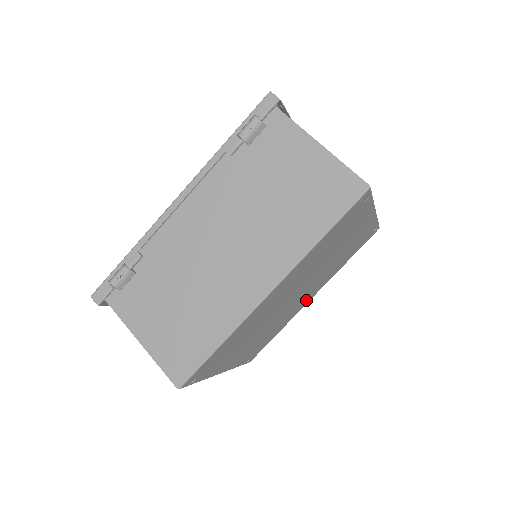
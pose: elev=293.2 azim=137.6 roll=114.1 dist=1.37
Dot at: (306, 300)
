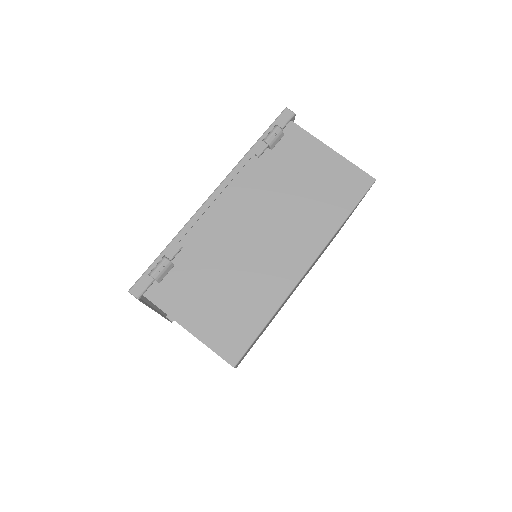
Dot at: occluded
